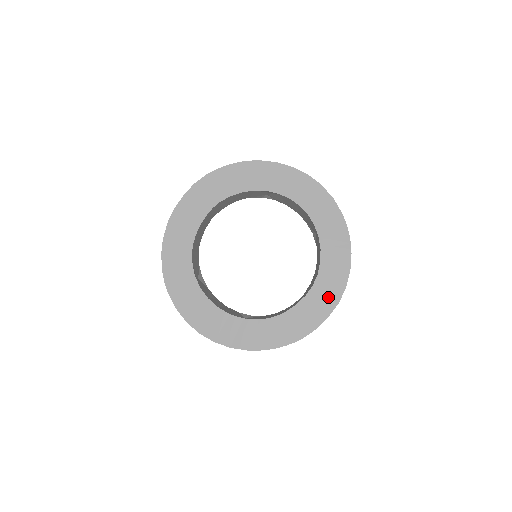
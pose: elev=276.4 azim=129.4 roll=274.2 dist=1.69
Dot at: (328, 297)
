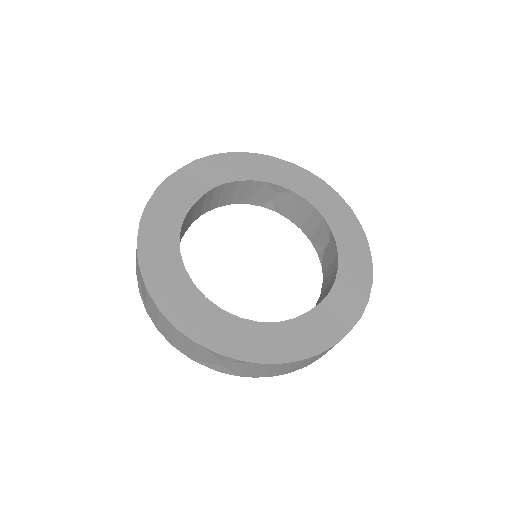
Dot at: (348, 308)
